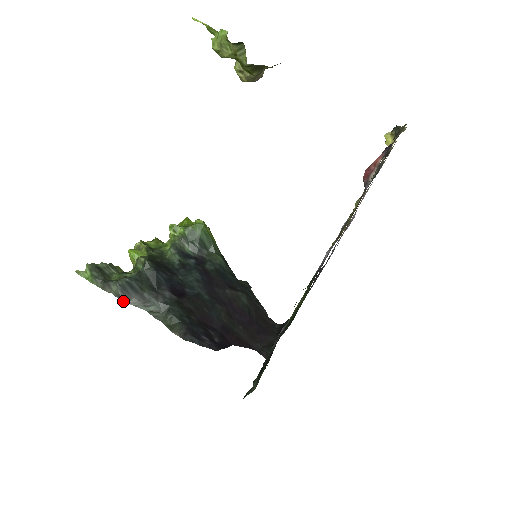
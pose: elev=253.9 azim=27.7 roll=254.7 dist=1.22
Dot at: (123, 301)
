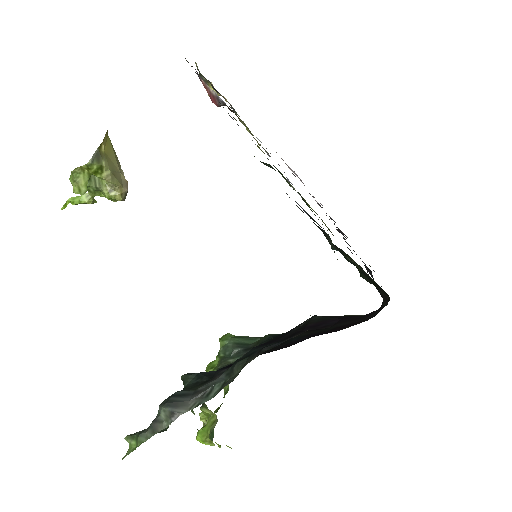
Dot at: (180, 414)
